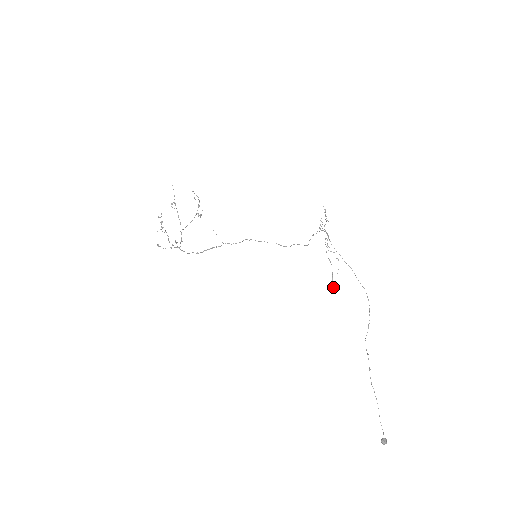
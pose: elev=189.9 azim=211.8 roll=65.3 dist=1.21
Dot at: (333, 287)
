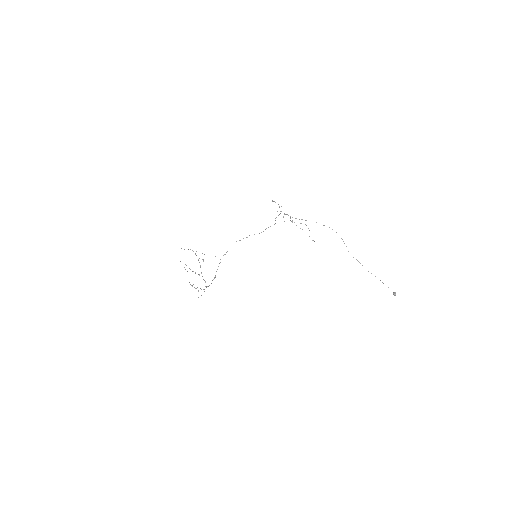
Dot at: (313, 240)
